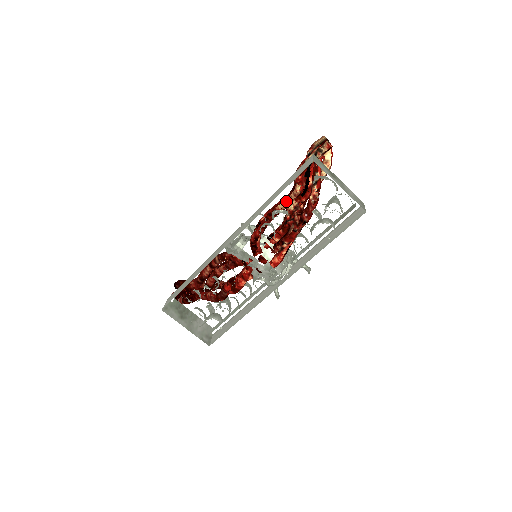
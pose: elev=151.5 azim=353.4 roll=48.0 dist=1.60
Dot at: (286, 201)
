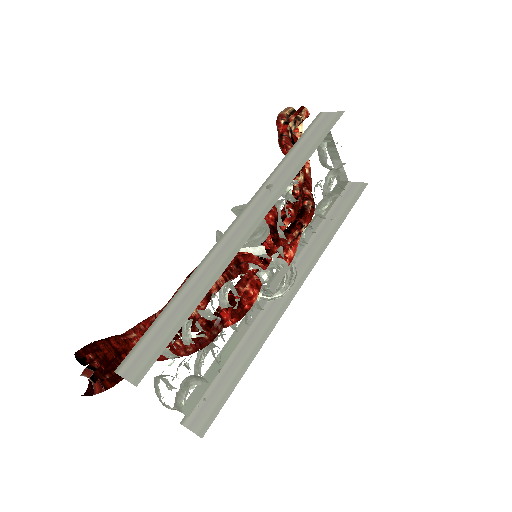
Dot at: occluded
